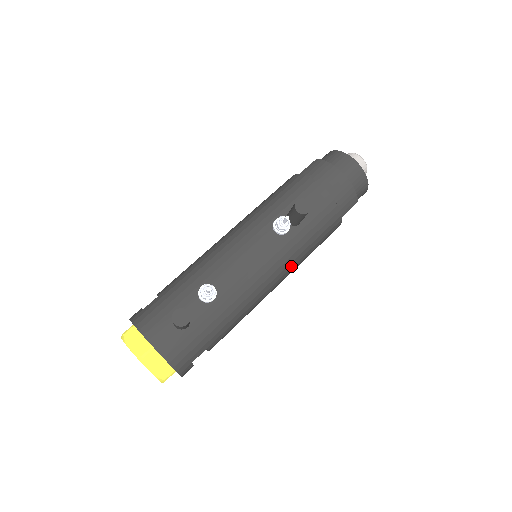
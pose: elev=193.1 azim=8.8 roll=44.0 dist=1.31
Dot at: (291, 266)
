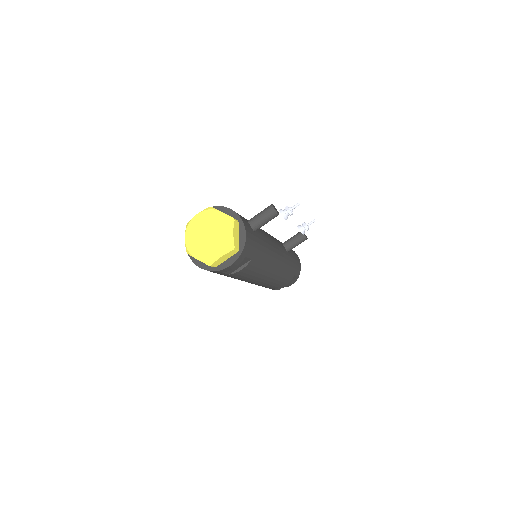
Dot at: (280, 270)
